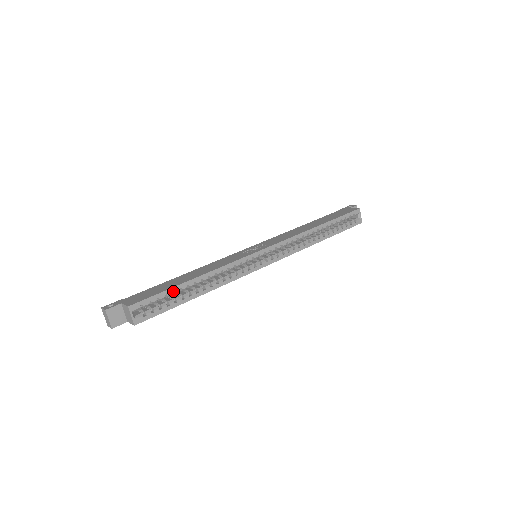
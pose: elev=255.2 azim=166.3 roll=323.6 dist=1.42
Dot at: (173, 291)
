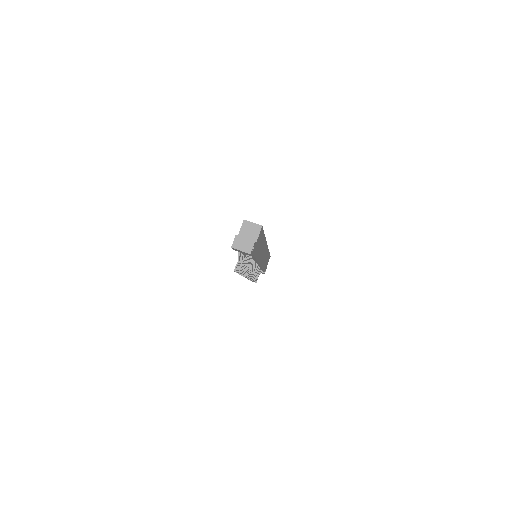
Dot at: occluded
